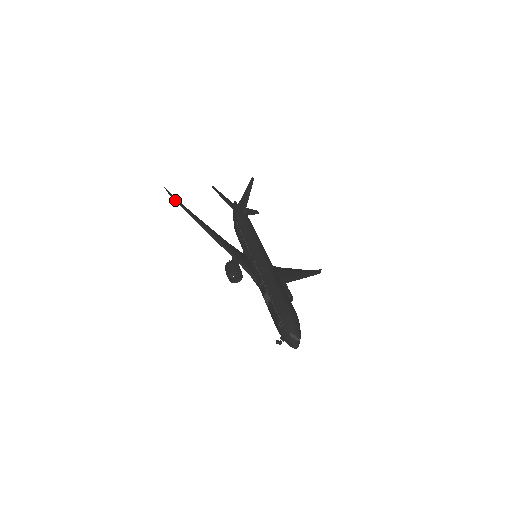
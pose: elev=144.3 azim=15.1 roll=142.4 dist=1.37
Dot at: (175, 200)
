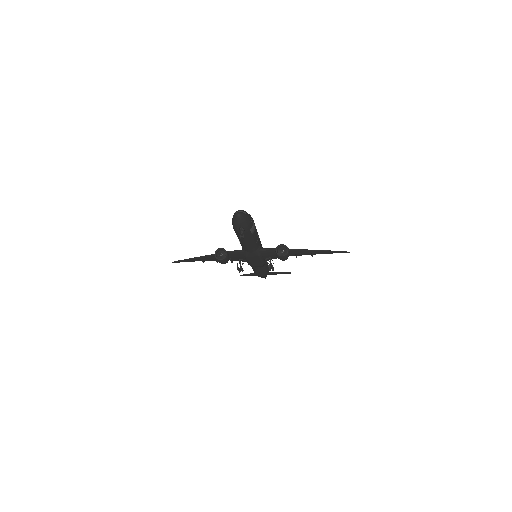
Dot at: (178, 261)
